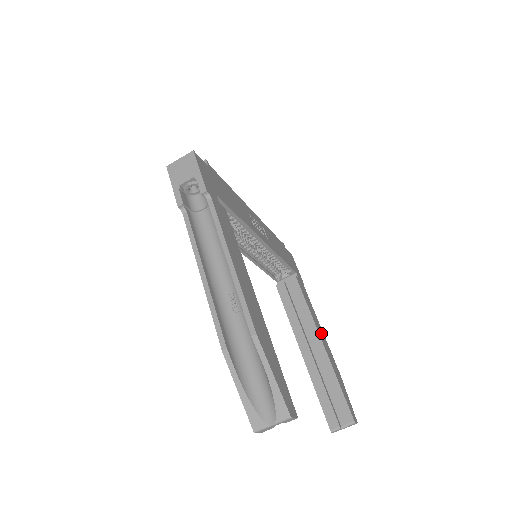
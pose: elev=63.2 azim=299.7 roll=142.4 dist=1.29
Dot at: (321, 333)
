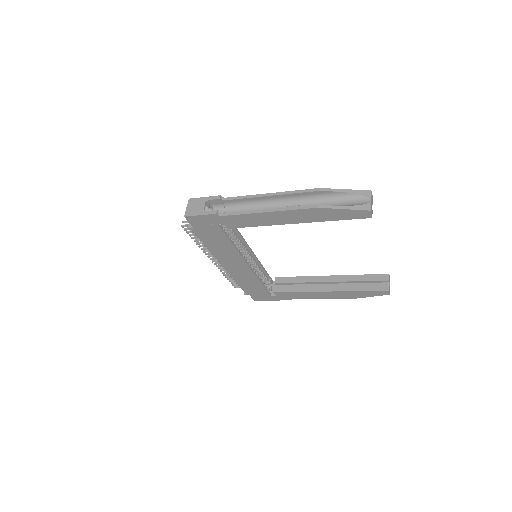
Dot at: occluded
